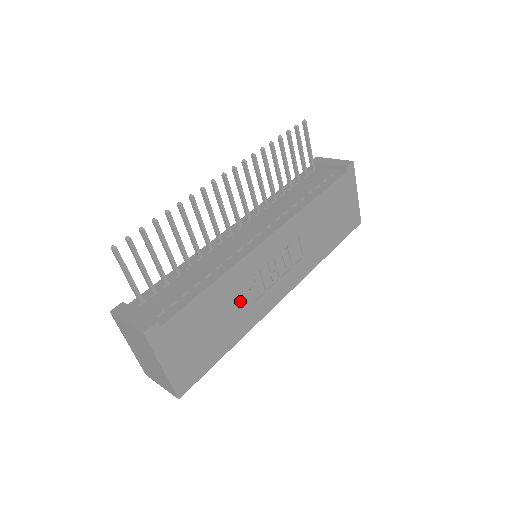
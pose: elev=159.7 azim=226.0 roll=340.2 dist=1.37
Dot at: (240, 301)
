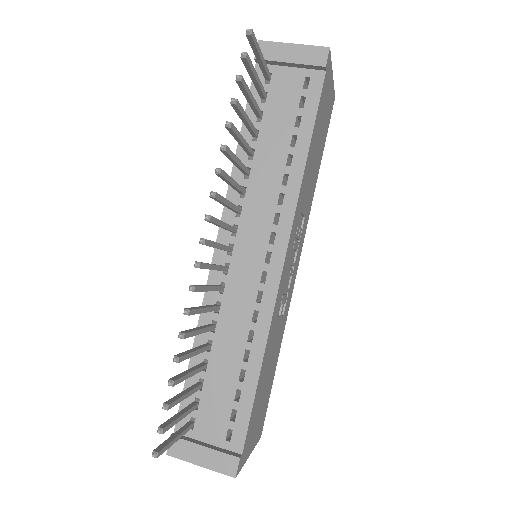
Dot at: (276, 334)
